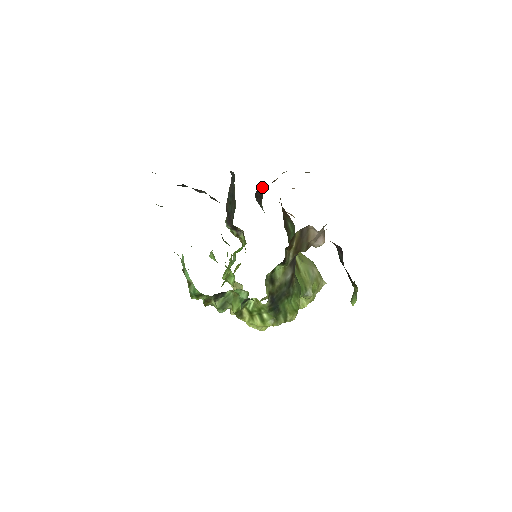
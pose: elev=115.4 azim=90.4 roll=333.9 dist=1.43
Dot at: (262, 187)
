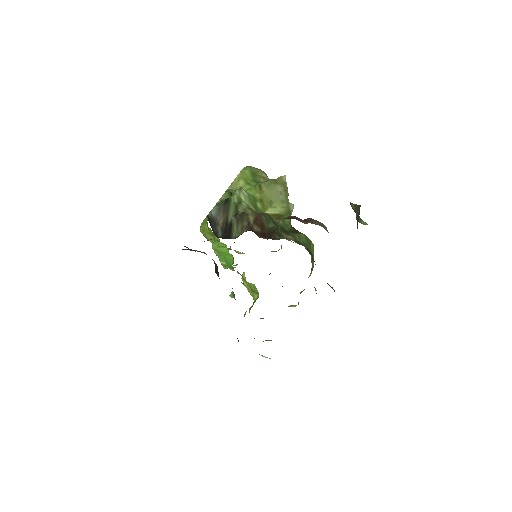
Dot at: occluded
